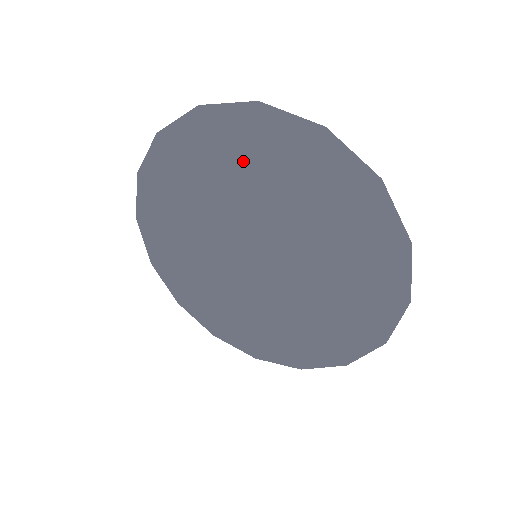
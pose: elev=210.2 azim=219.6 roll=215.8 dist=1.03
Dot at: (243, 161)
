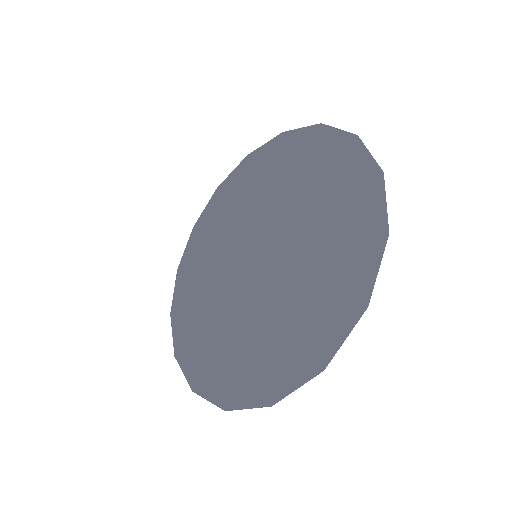
Dot at: (264, 175)
